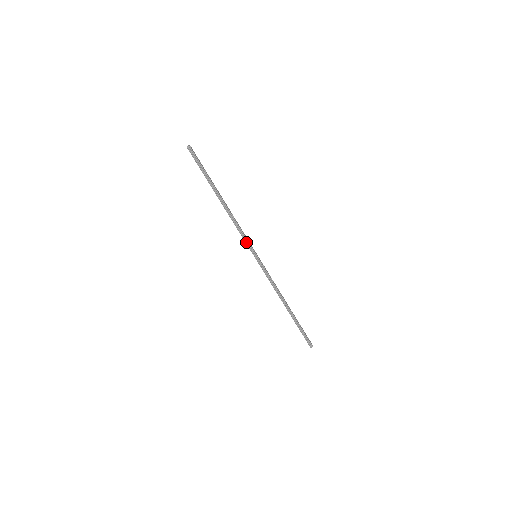
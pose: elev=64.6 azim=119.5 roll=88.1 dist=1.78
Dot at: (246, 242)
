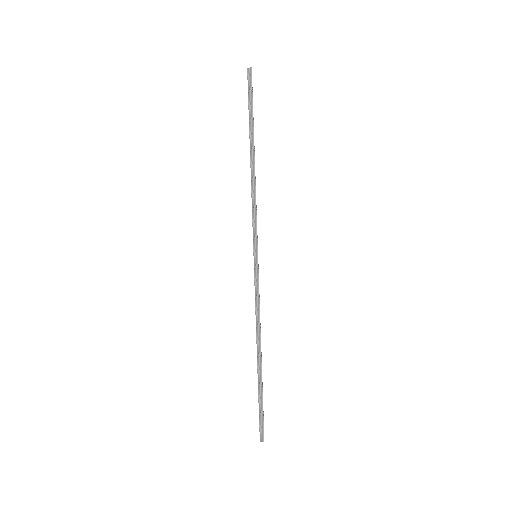
Dot at: (254, 228)
